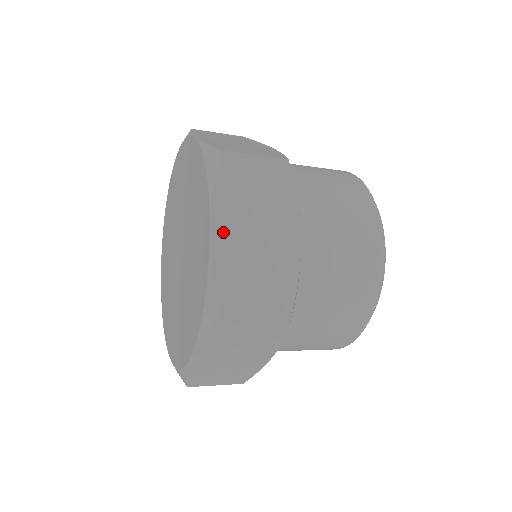
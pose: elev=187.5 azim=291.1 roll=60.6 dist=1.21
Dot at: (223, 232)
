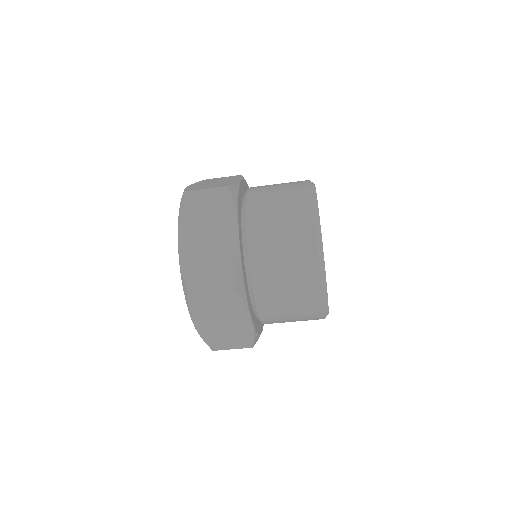
Dot at: occluded
